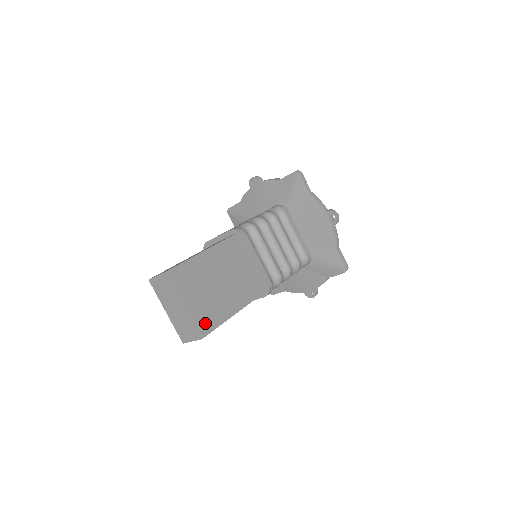
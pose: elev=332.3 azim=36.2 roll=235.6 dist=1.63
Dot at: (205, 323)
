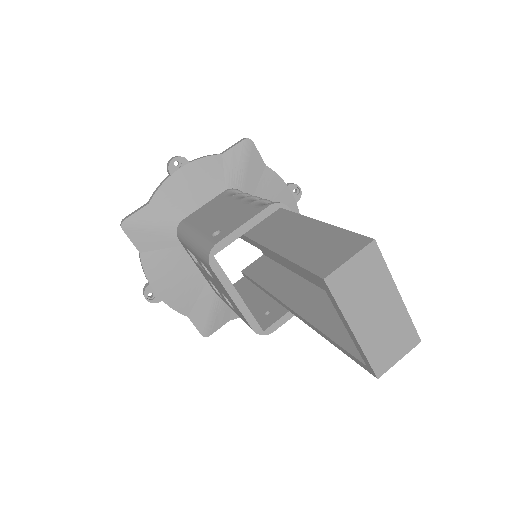
Dot at: occluded
